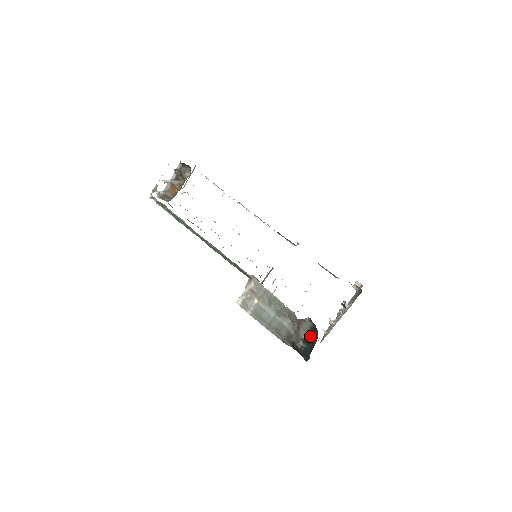
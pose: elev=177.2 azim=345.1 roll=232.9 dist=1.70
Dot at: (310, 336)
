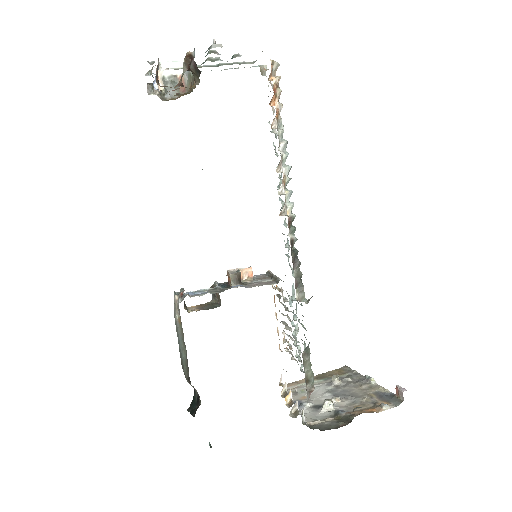
Dot at: occluded
